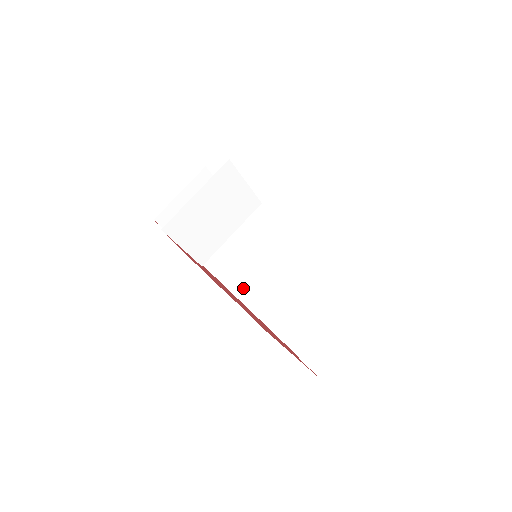
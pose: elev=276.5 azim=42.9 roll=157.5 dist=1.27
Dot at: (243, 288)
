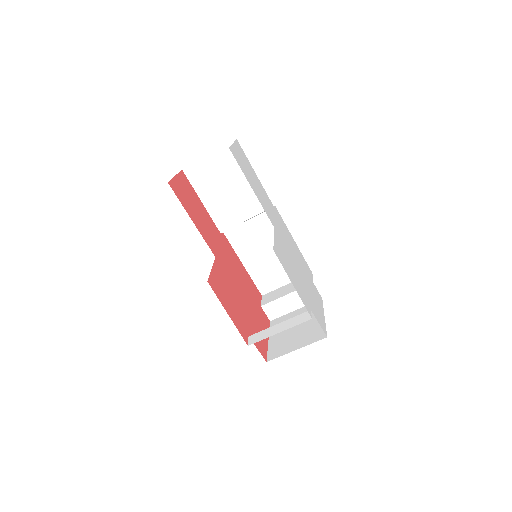
Dot at: (228, 229)
